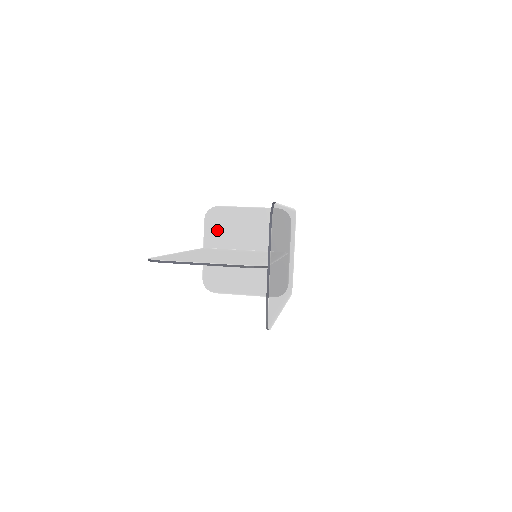
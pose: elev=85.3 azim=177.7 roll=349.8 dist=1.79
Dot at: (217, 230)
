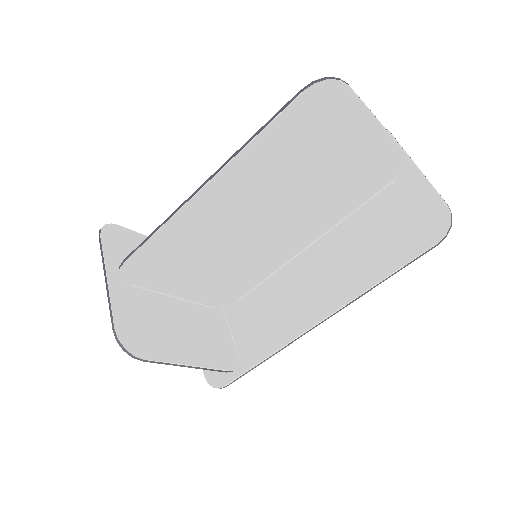
Dot at: (124, 256)
